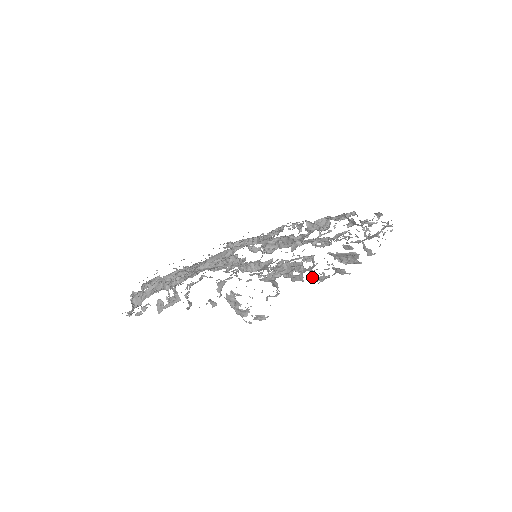
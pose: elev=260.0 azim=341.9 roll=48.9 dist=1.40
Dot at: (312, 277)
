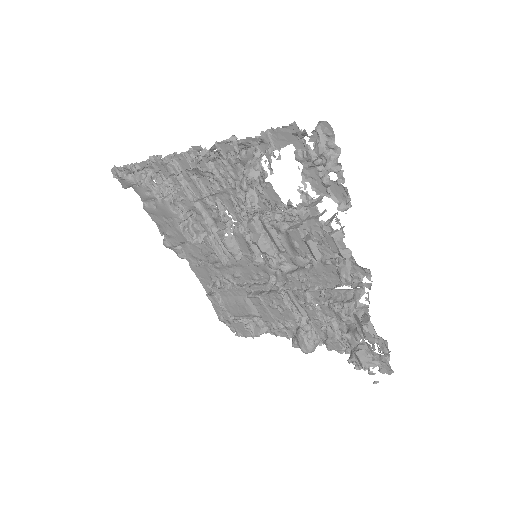
Dot at: (330, 221)
